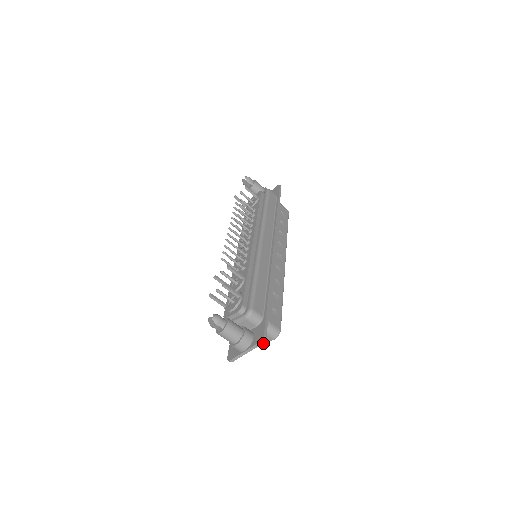
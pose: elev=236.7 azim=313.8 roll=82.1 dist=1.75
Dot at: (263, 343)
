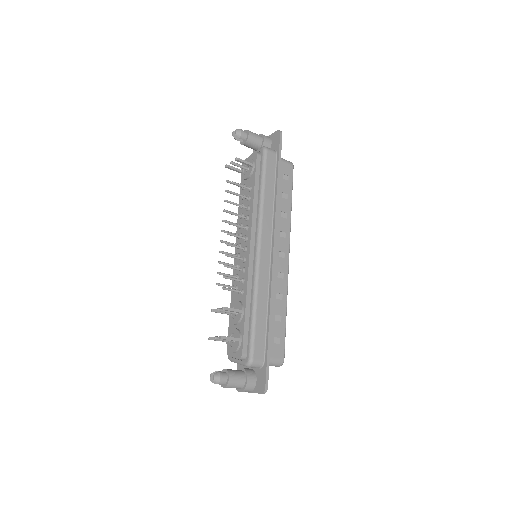
Dot at: occluded
